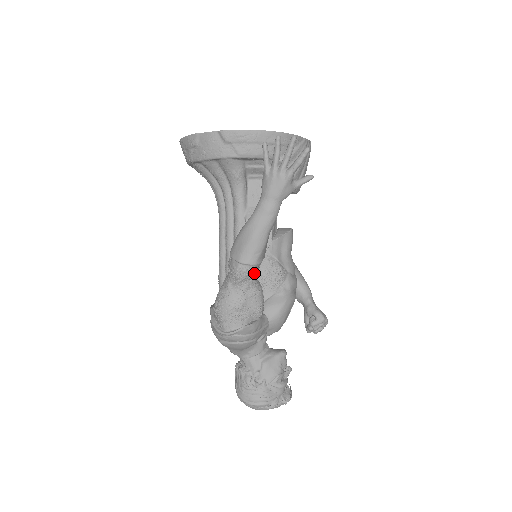
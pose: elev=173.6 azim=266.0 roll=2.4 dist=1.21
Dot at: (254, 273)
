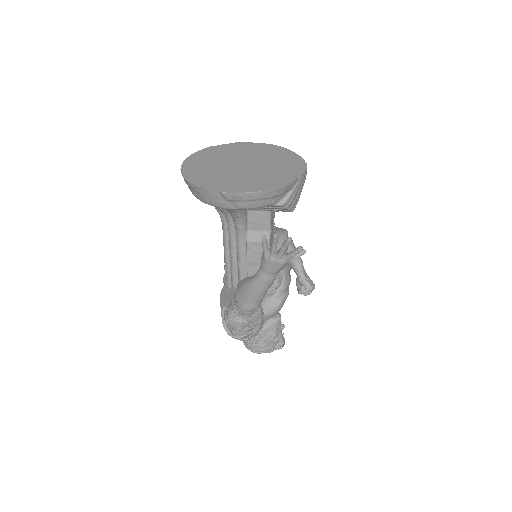
Dot at: (256, 308)
